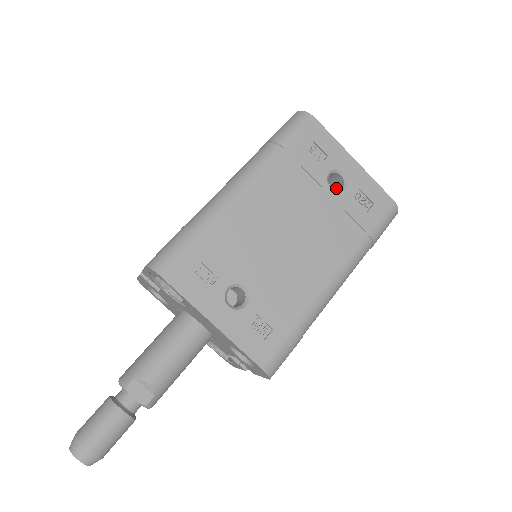
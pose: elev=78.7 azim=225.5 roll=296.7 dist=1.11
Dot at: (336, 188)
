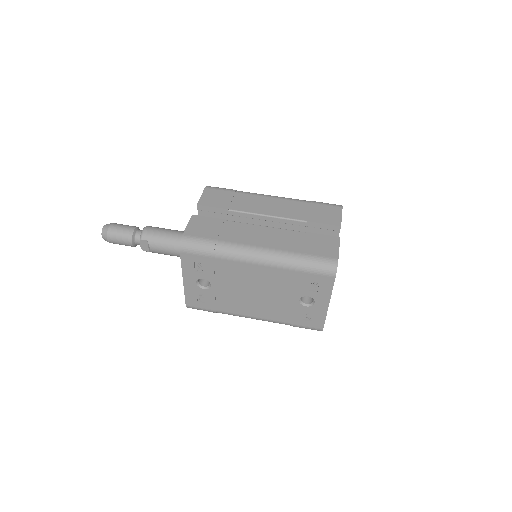
Dot at: occluded
